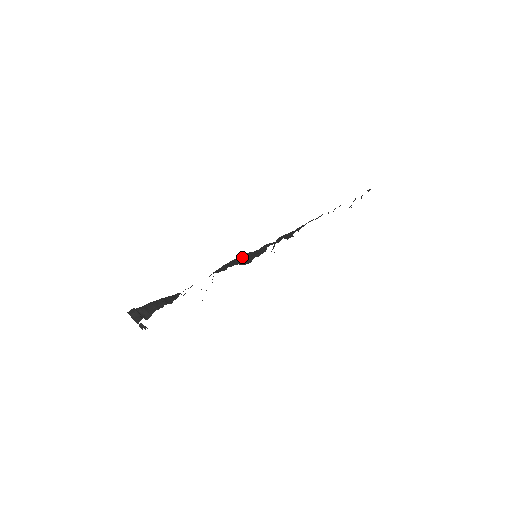
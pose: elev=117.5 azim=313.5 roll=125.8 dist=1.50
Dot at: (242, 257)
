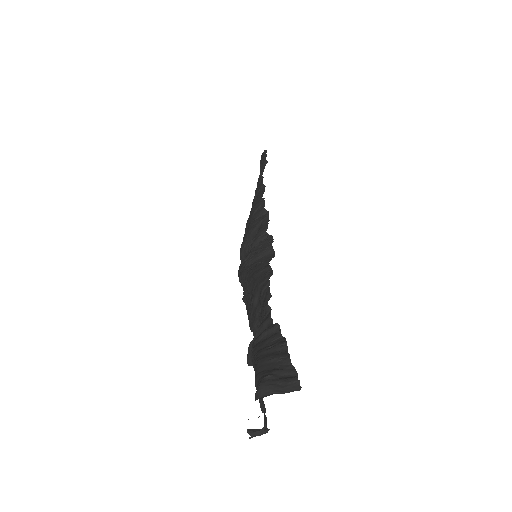
Dot at: (249, 263)
